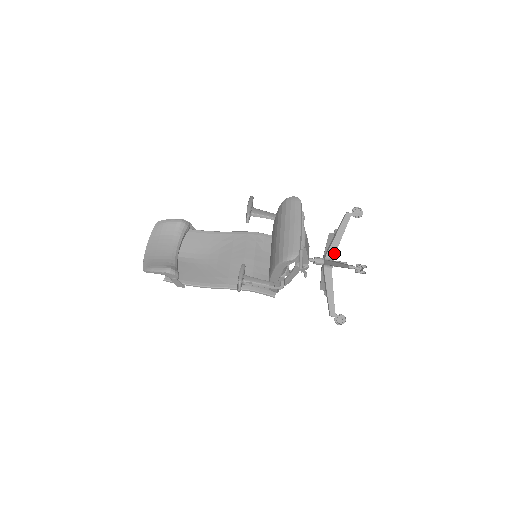
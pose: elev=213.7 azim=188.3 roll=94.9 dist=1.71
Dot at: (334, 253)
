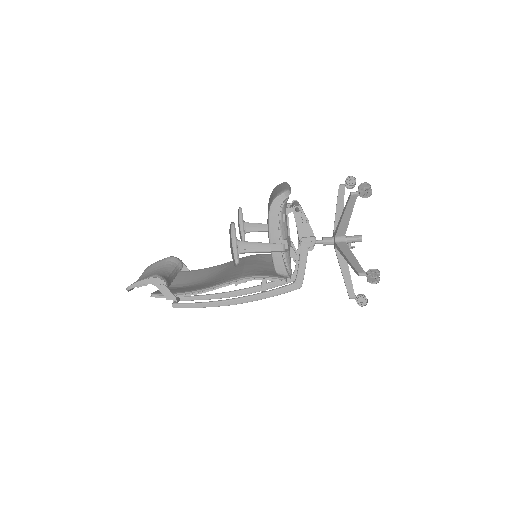
Dot at: occluded
